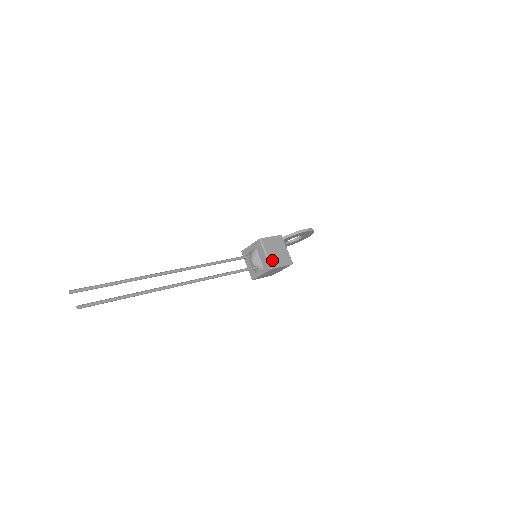
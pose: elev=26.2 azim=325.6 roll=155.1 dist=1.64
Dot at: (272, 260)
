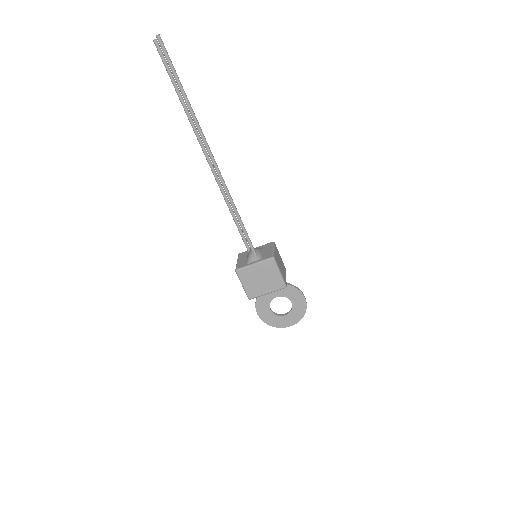
Dot at: (276, 257)
